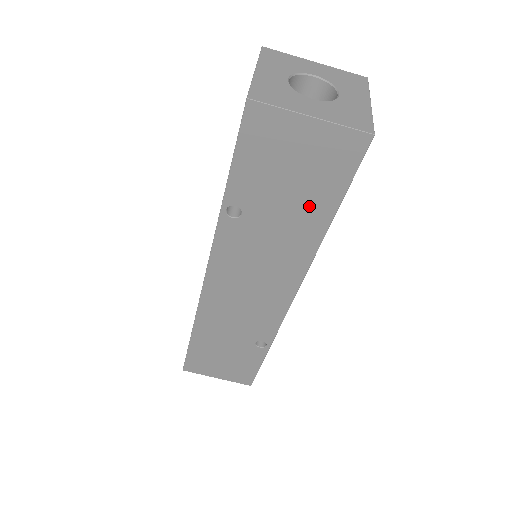
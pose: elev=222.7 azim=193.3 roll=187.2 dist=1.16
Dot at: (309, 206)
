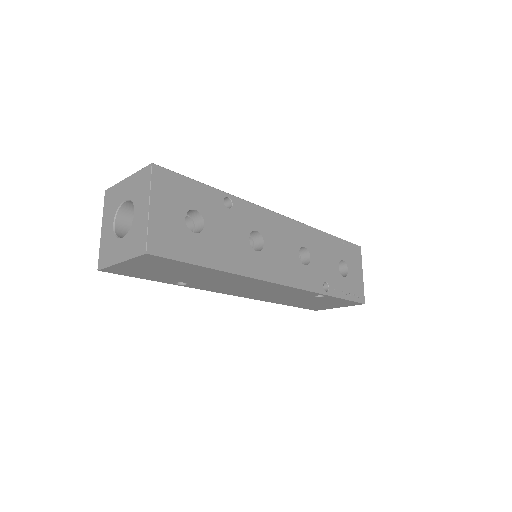
Dot at: (194, 272)
